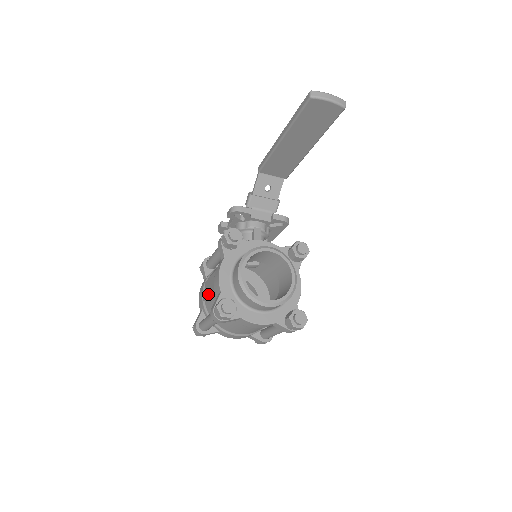
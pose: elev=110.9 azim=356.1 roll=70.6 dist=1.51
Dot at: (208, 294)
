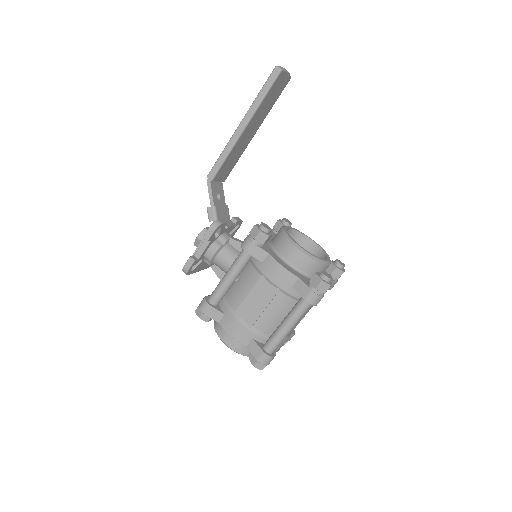
Dot at: (263, 309)
